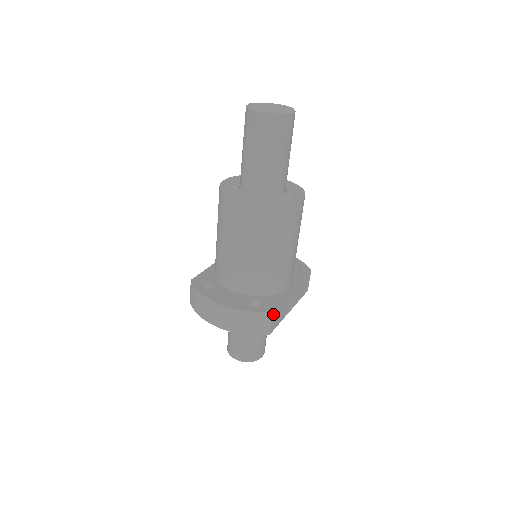
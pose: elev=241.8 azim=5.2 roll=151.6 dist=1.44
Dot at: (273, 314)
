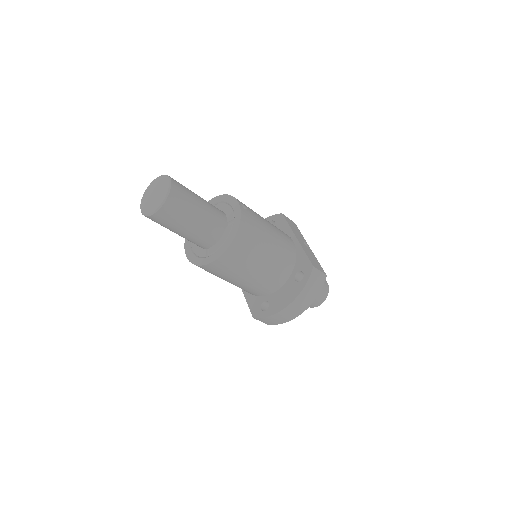
Dot at: (314, 266)
